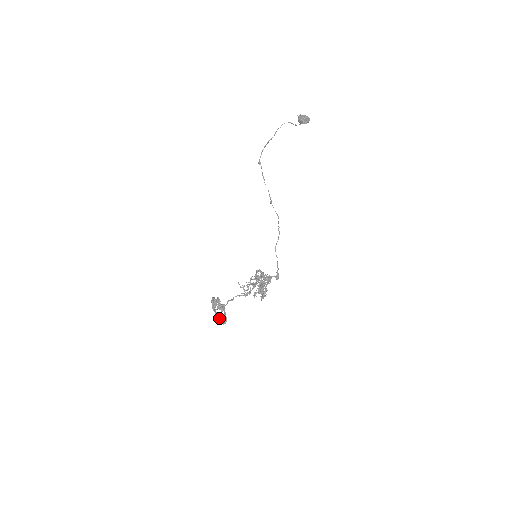
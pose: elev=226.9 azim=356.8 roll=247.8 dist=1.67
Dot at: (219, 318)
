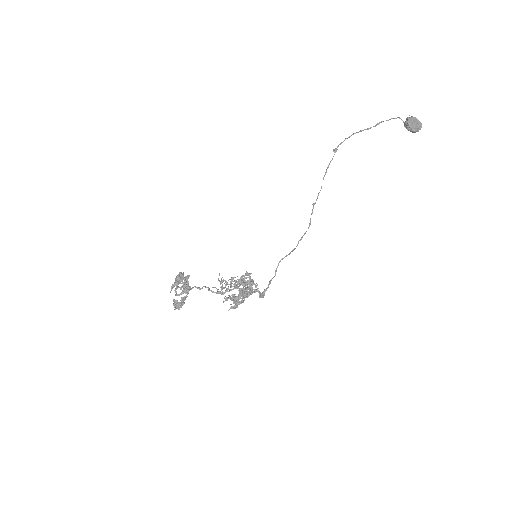
Dot at: (174, 299)
